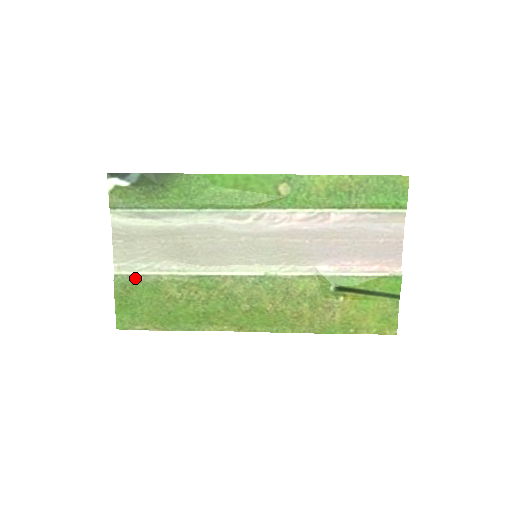
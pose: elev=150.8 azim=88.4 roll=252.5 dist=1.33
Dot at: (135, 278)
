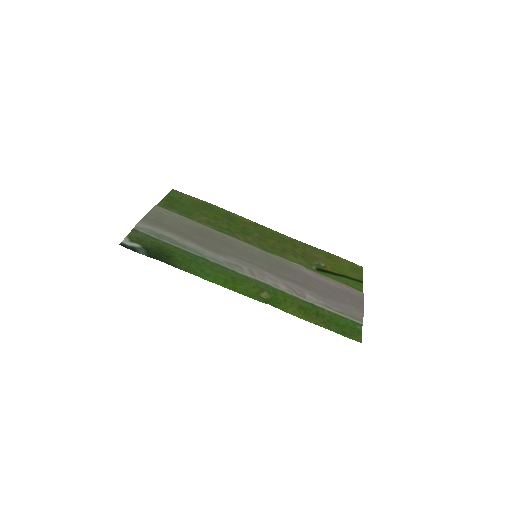
Dot at: (172, 211)
